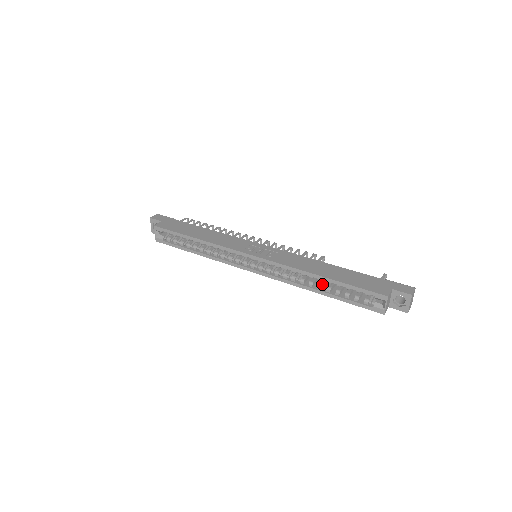
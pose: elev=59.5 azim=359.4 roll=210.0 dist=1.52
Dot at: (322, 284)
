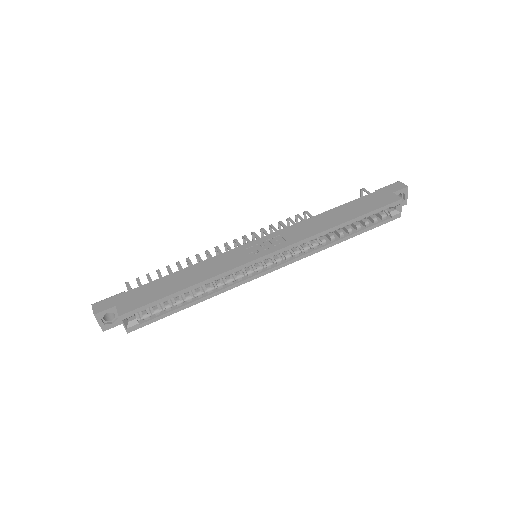
Dot at: (341, 231)
